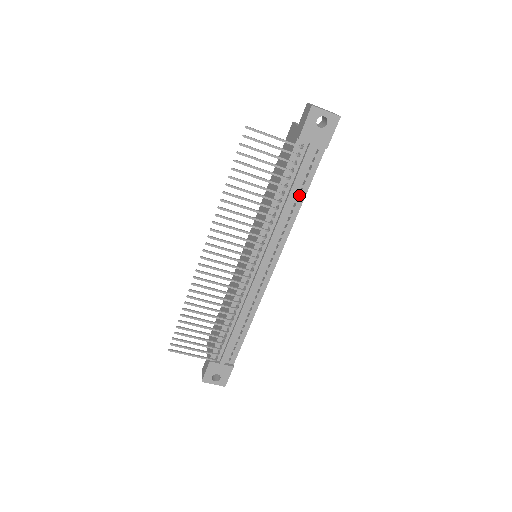
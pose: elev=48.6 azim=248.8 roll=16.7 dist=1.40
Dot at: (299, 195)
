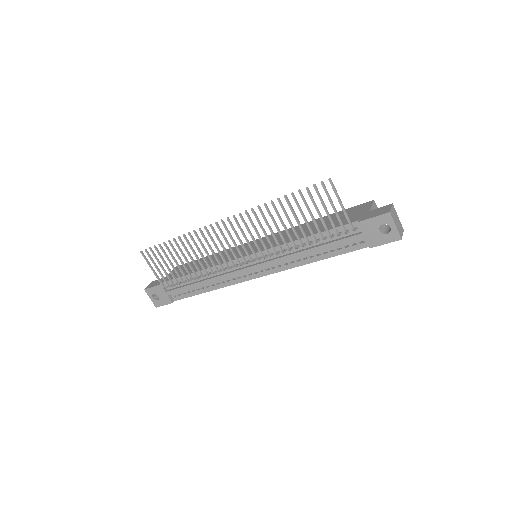
Dot at: (321, 254)
